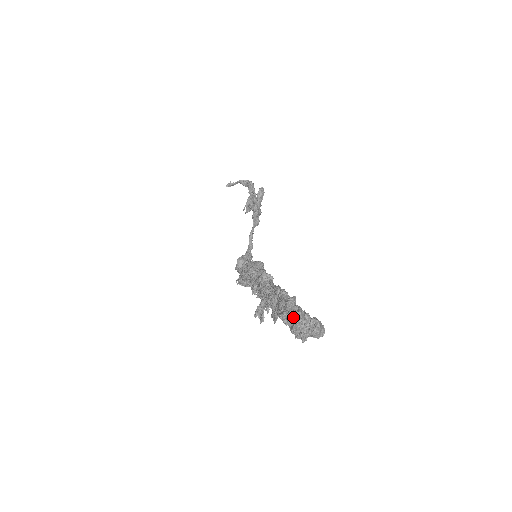
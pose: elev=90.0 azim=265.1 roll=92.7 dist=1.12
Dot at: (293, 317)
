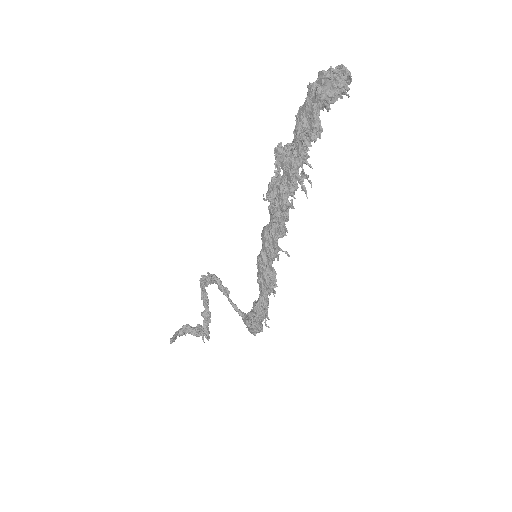
Dot at: (323, 72)
